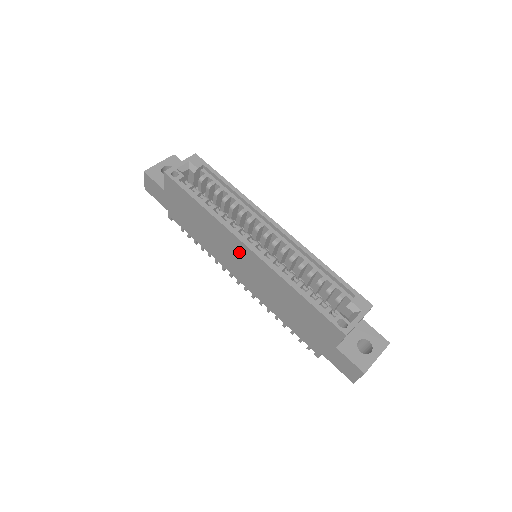
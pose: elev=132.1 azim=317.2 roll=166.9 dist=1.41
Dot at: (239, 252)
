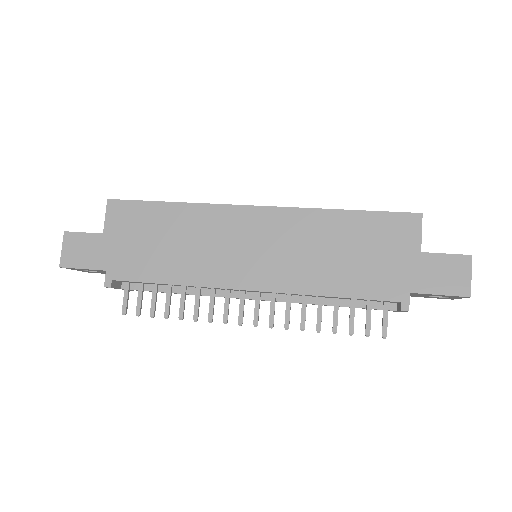
Dot at: (243, 228)
